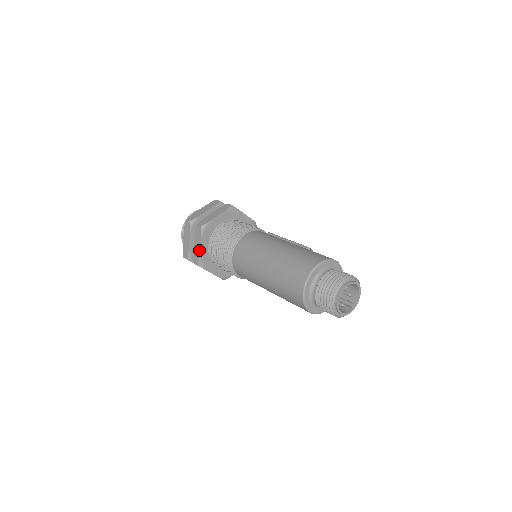
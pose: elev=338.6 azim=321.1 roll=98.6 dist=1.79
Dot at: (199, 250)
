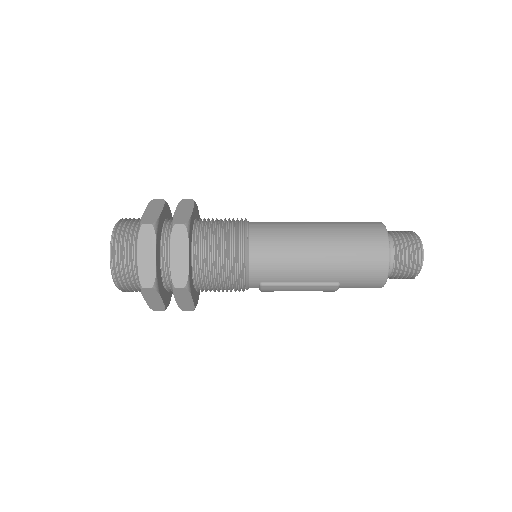
Dot at: (190, 213)
